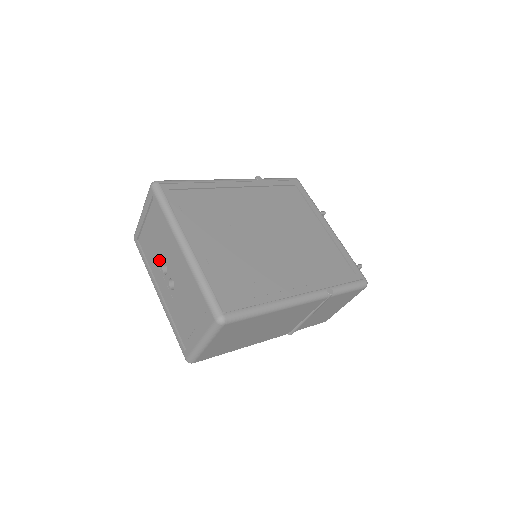
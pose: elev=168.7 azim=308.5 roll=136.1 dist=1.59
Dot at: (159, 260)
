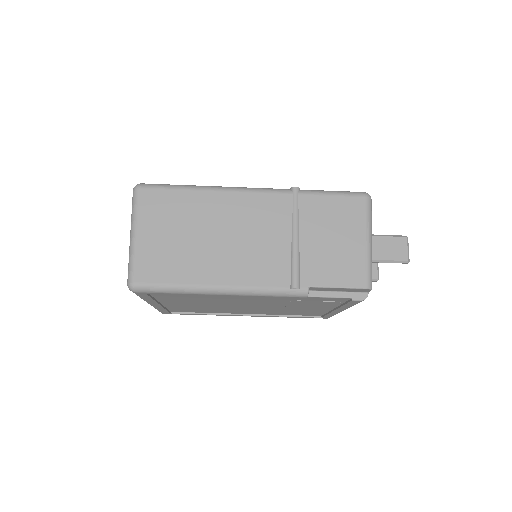
Dot at: occluded
